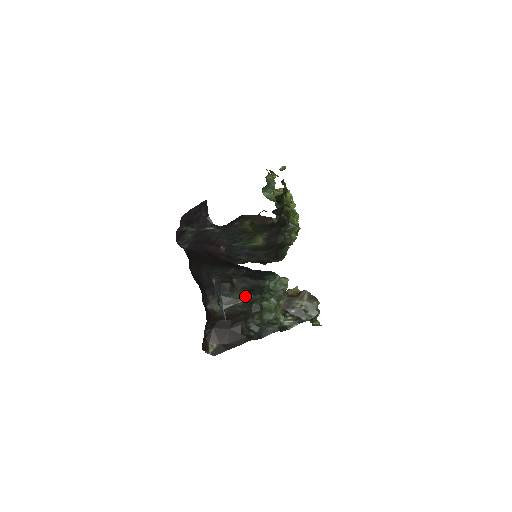
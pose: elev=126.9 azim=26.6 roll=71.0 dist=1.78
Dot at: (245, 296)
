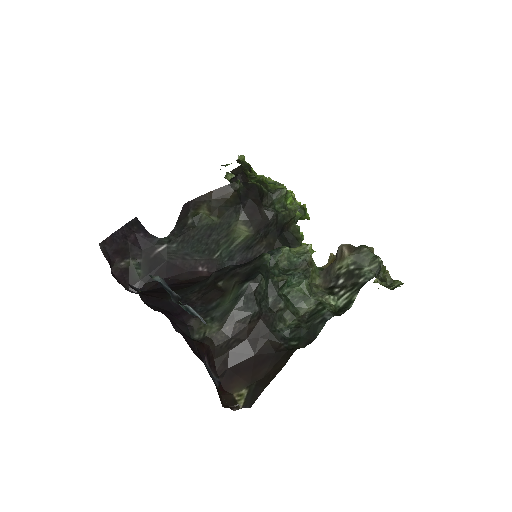
Dot at: (241, 289)
